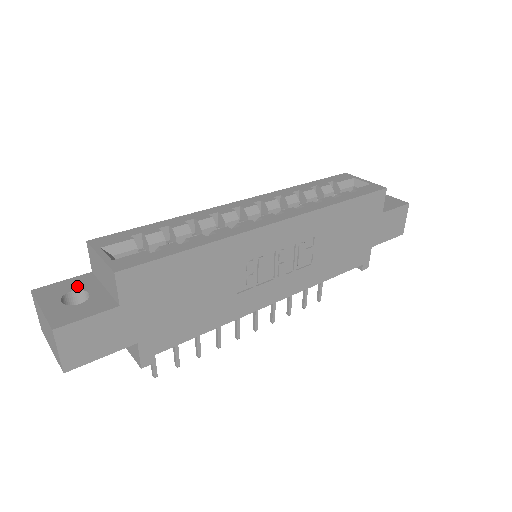
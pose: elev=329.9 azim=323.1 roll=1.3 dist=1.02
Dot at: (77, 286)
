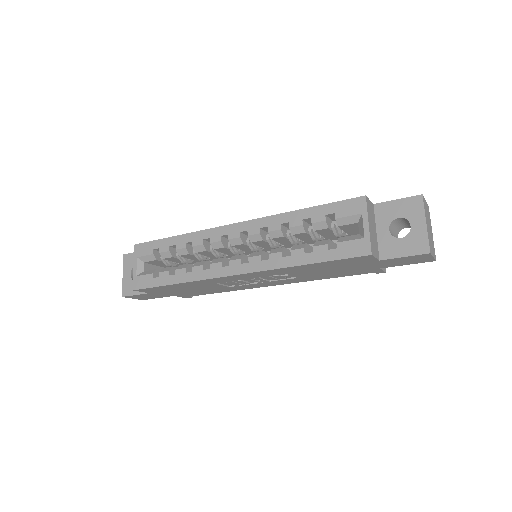
Dot at: occluded
